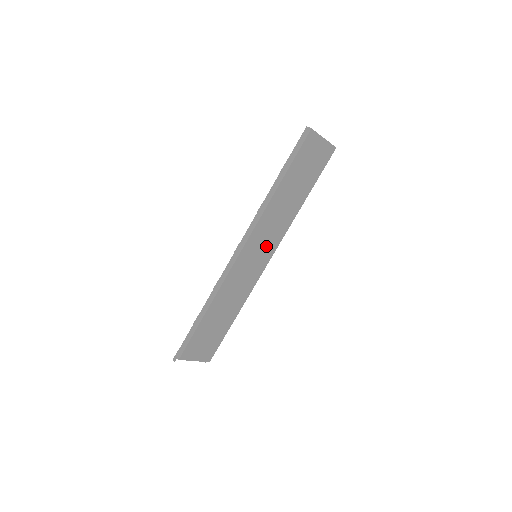
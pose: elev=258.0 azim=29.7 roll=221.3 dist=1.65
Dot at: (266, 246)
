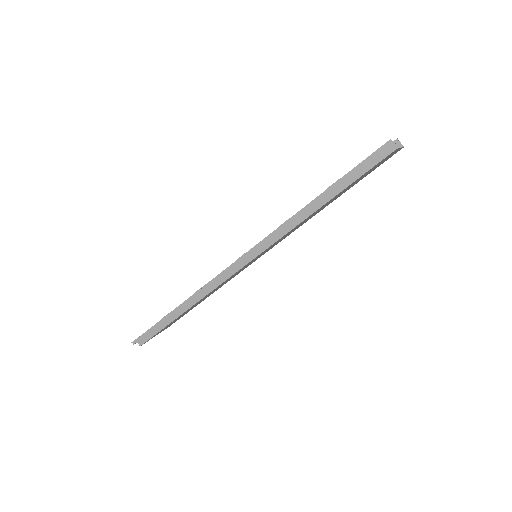
Dot at: (271, 247)
